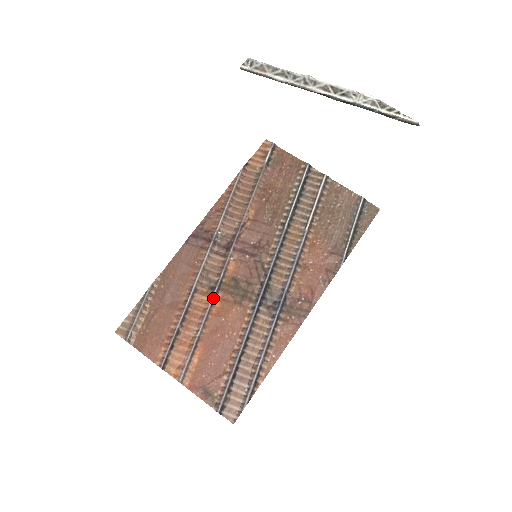
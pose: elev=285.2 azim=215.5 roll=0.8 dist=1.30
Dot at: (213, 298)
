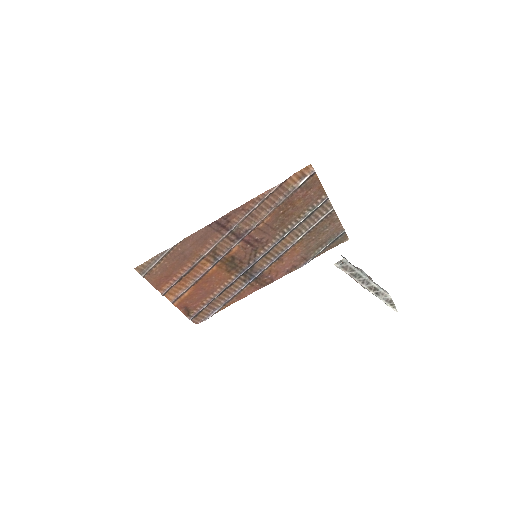
Dot at: (213, 266)
